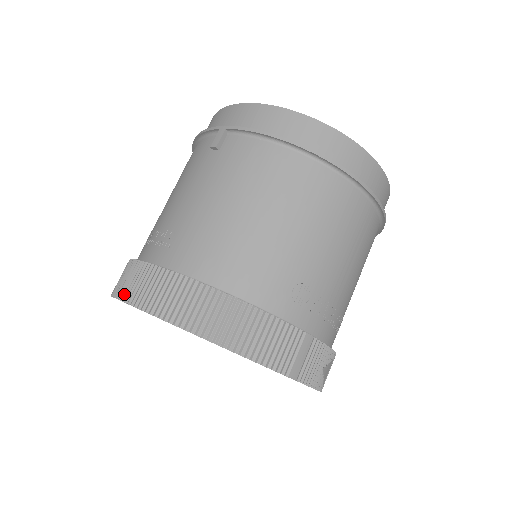
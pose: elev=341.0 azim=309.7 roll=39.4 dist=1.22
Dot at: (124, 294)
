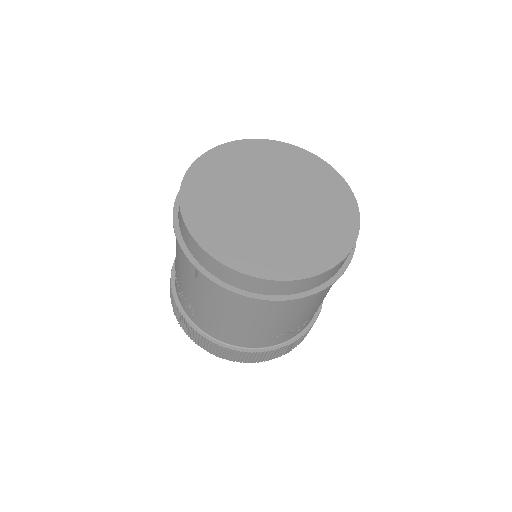
Dot at: (179, 322)
